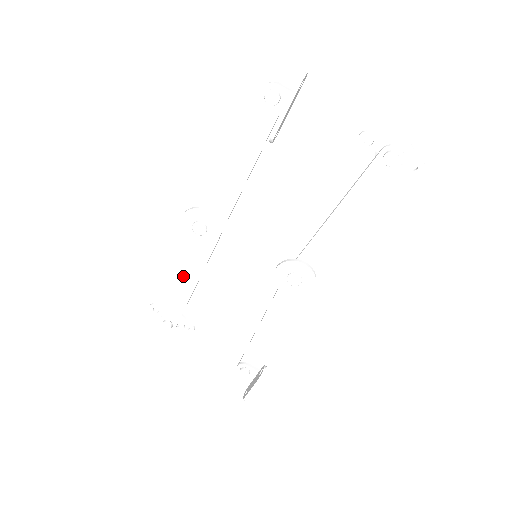
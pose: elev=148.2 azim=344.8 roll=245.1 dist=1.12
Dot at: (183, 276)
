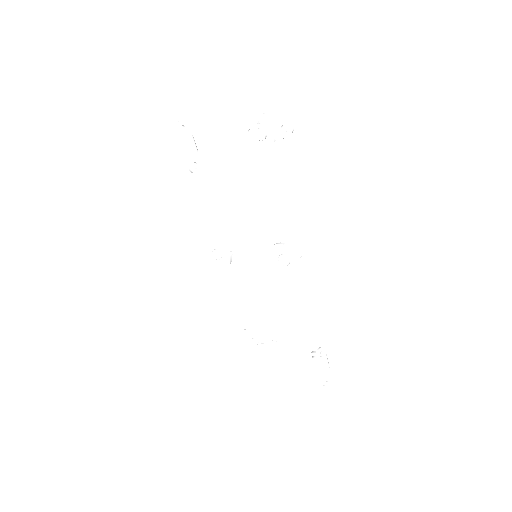
Dot at: (237, 296)
